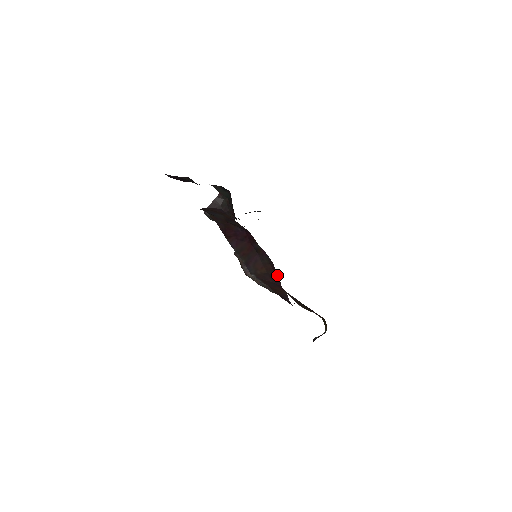
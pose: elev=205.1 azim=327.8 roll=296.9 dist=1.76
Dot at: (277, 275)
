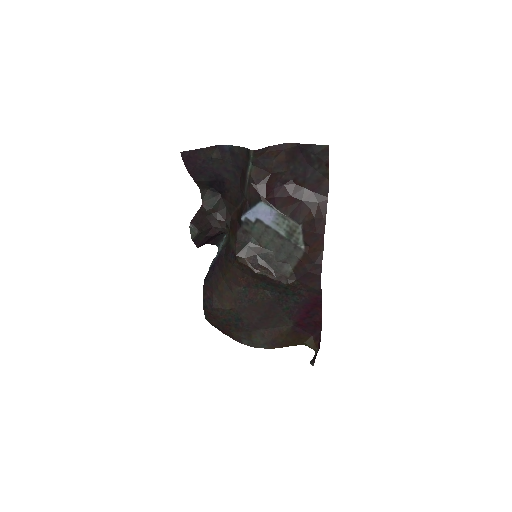
Dot at: (325, 216)
